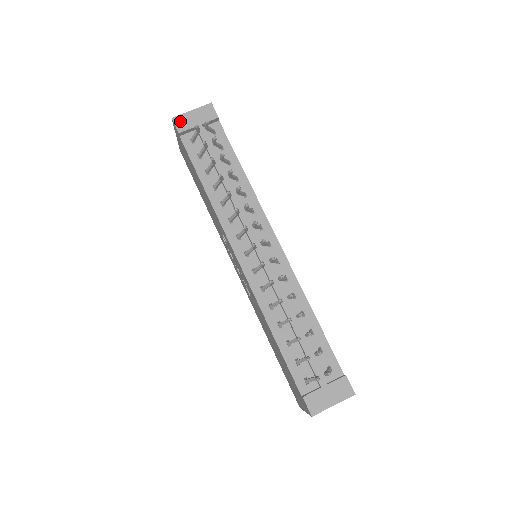
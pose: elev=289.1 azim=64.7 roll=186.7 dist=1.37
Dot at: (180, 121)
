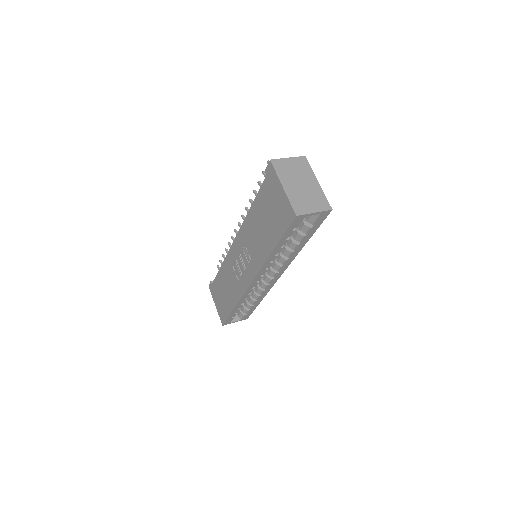
Dot at: occluded
